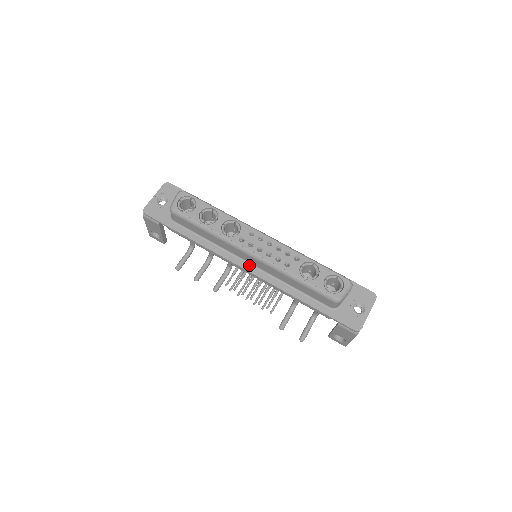
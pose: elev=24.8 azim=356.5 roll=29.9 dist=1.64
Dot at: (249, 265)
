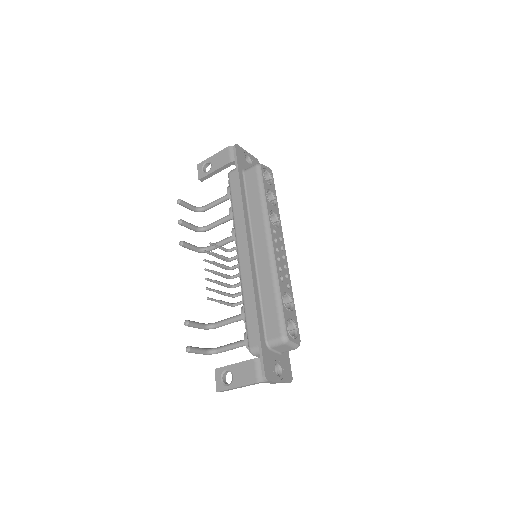
Dot at: (252, 250)
